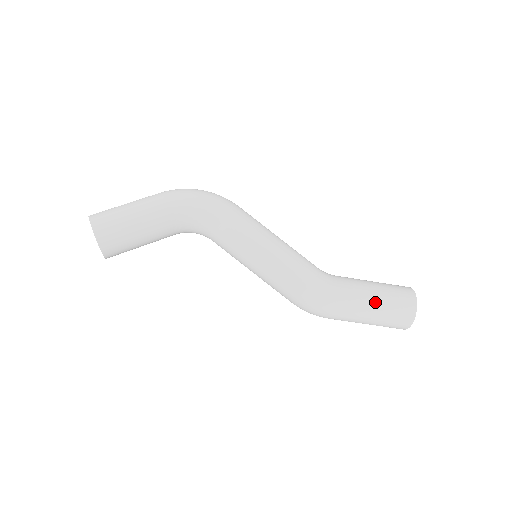
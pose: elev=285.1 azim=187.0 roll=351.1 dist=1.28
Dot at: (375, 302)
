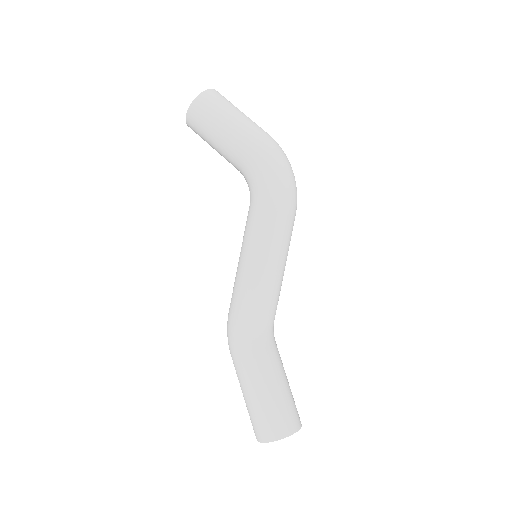
Dot at: (256, 394)
